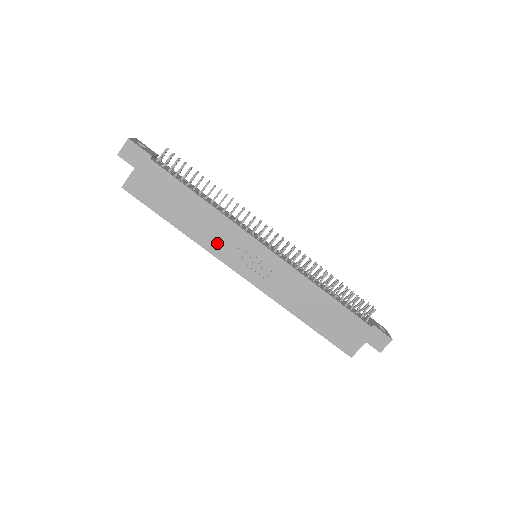
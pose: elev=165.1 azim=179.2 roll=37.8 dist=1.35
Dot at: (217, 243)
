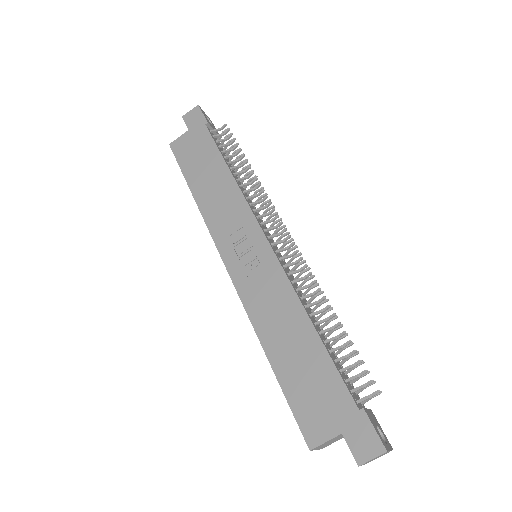
Dot at: (220, 219)
